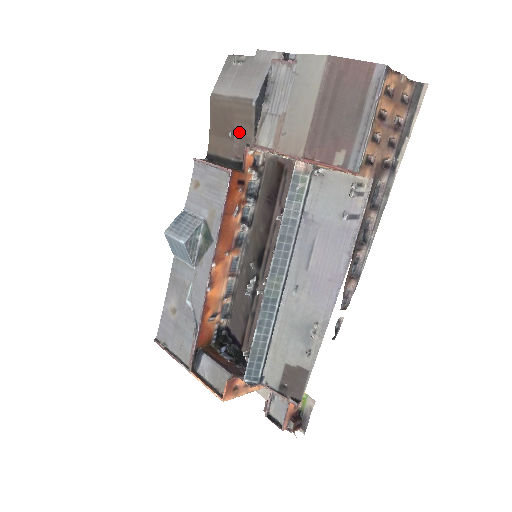
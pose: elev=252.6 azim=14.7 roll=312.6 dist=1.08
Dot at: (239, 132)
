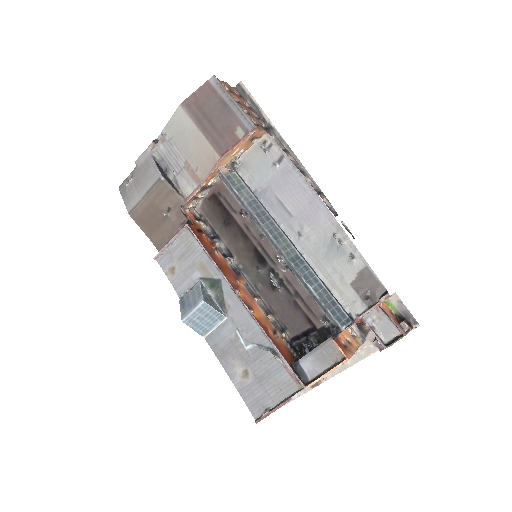
Dot at: (168, 208)
